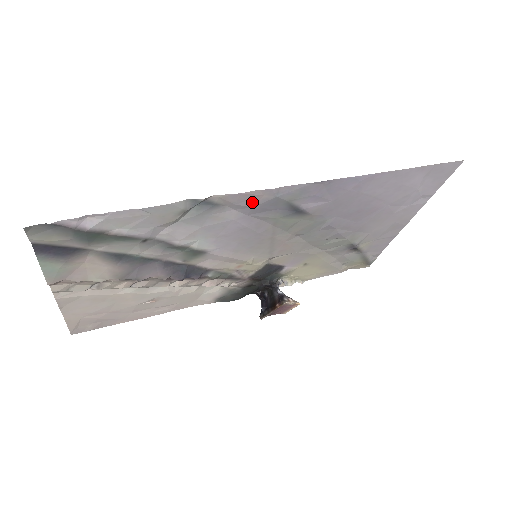
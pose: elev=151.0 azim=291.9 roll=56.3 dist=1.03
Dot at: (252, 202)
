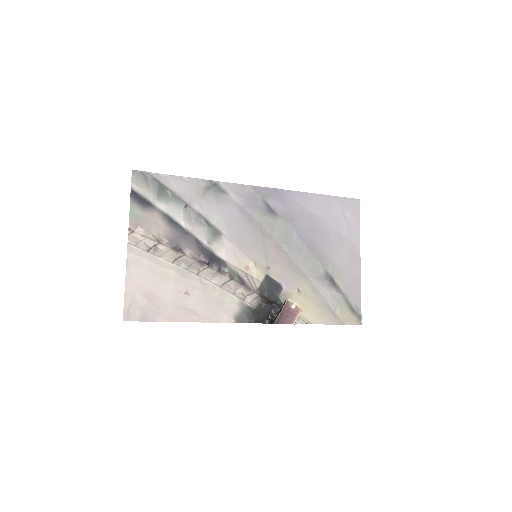
Dot at: (242, 194)
